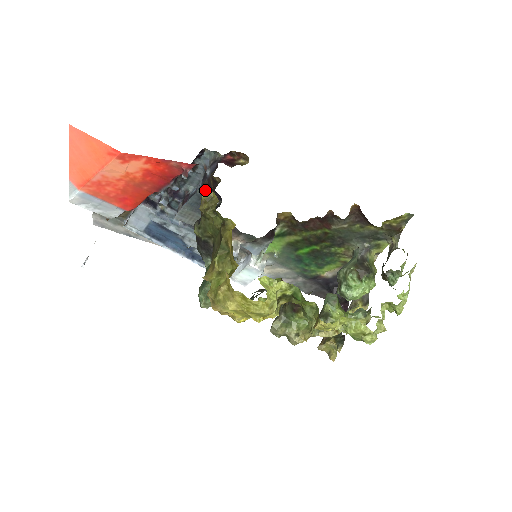
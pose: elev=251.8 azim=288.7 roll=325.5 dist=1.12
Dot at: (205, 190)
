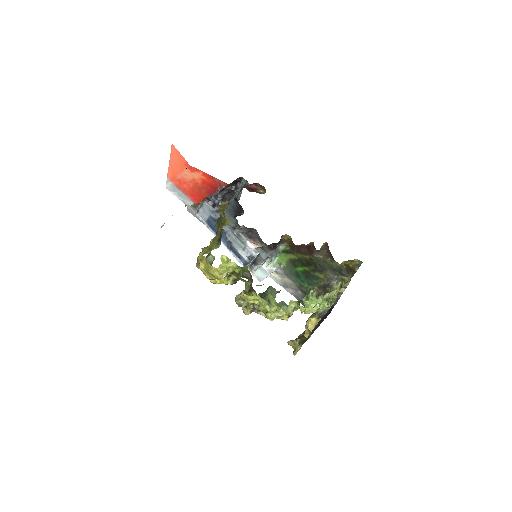
Dot at: (235, 203)
